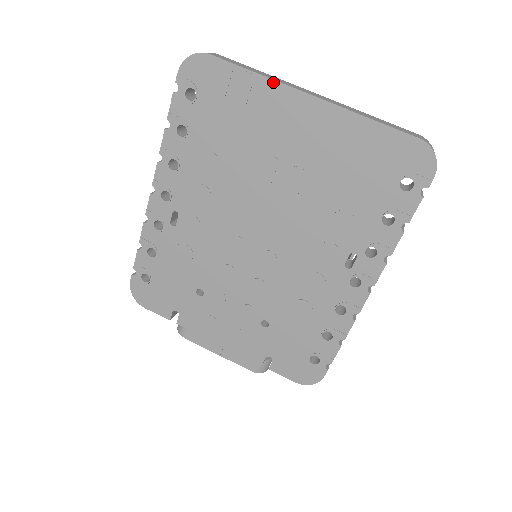
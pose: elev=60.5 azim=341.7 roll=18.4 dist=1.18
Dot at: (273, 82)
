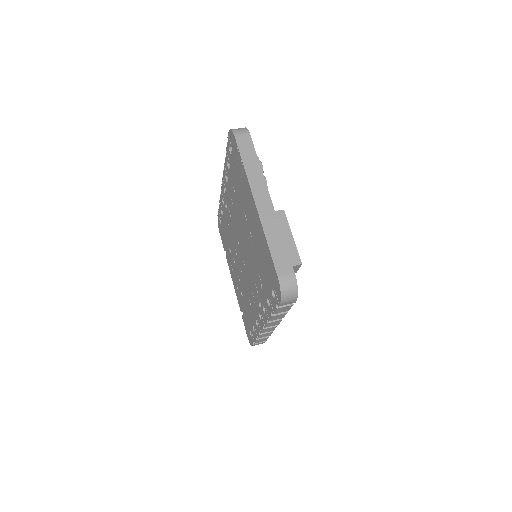
Dot at: (247, 179)
